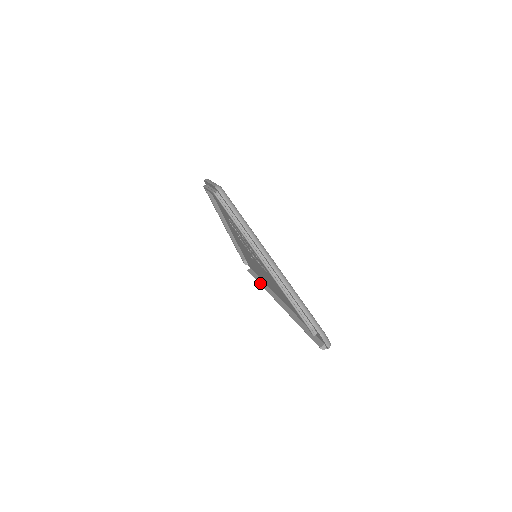
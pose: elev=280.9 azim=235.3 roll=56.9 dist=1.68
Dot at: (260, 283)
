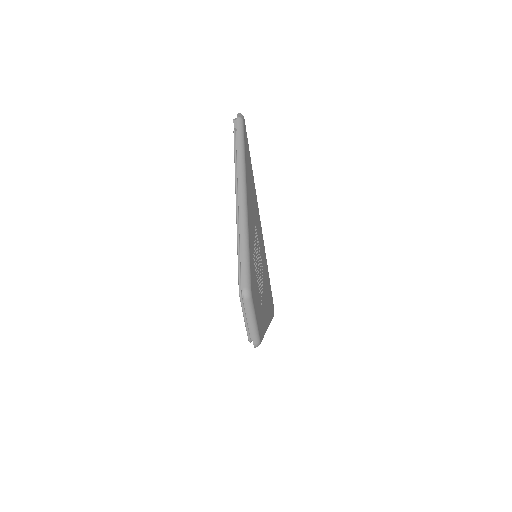
Dot at: occluded
